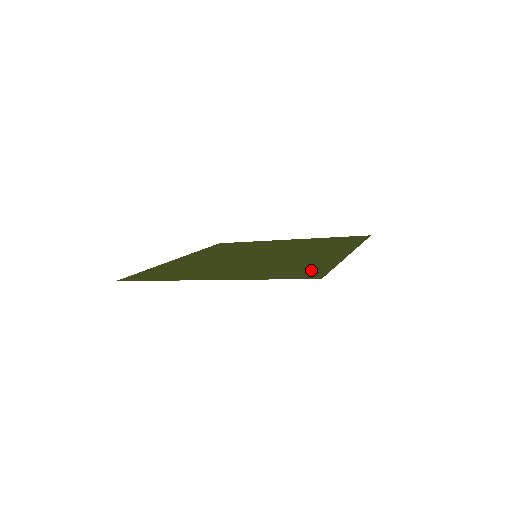
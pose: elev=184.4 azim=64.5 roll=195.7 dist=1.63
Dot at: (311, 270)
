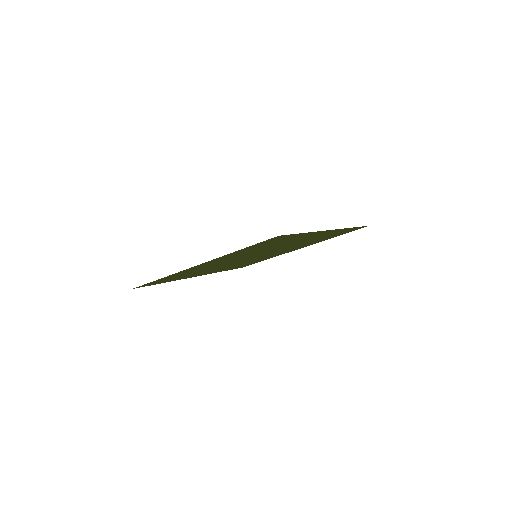
Dot at: (280, 239)
